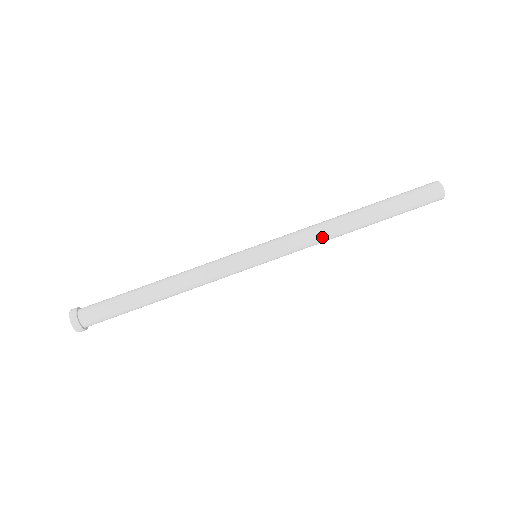
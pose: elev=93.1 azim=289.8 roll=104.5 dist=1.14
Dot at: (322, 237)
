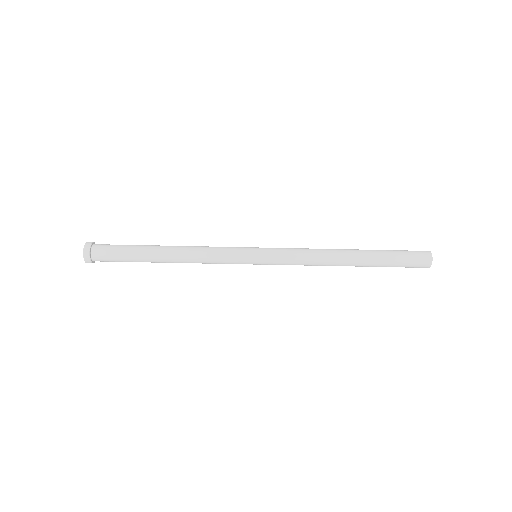
Dot at: (316, 264)
